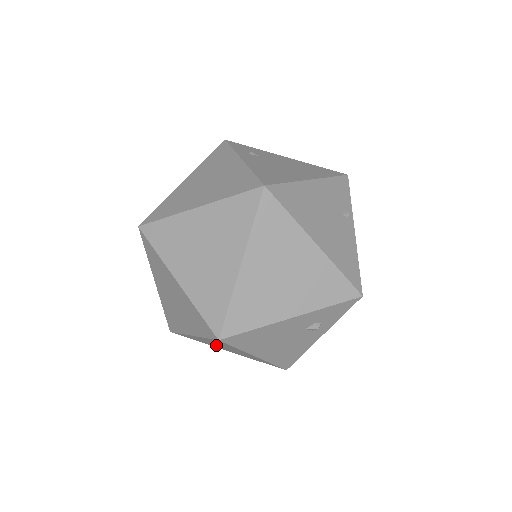
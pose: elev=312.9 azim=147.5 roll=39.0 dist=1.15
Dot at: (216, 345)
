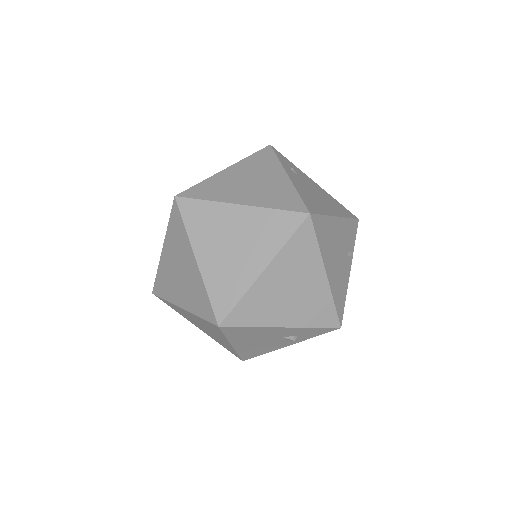
Dot at: (196, 322)
